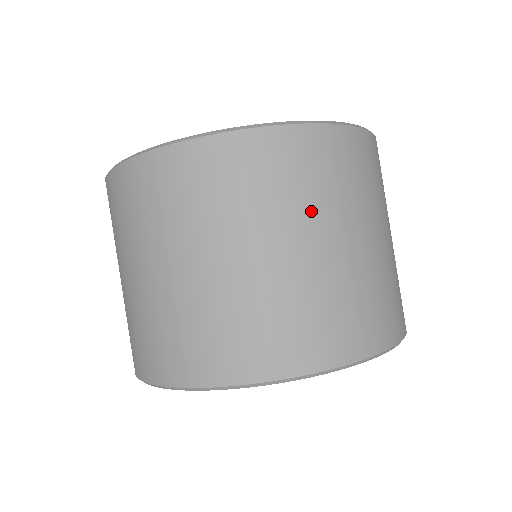
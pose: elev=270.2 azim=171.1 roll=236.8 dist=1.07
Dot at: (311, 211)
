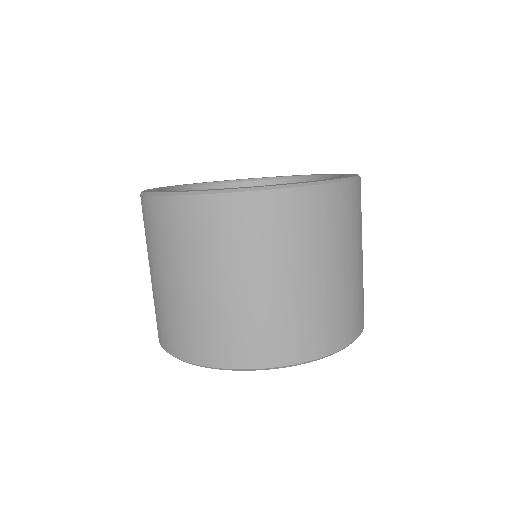
Dot at: (355, 239)
